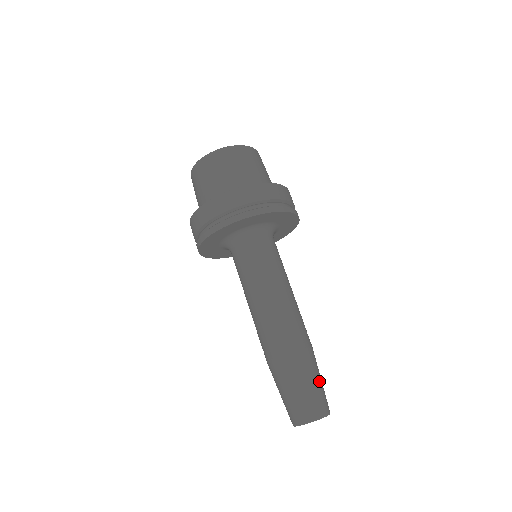
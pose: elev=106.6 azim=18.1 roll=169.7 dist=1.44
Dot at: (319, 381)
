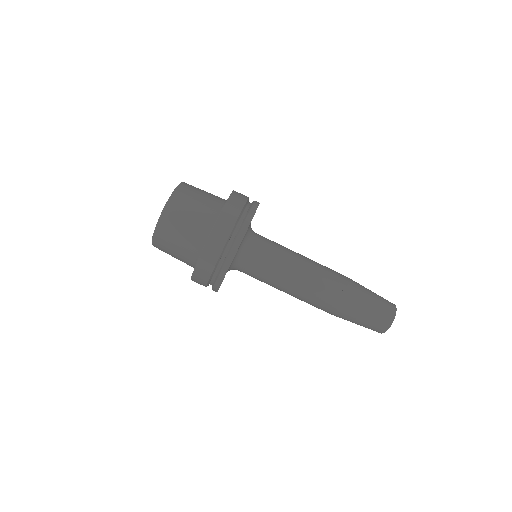
Dot at: (373, 300)
